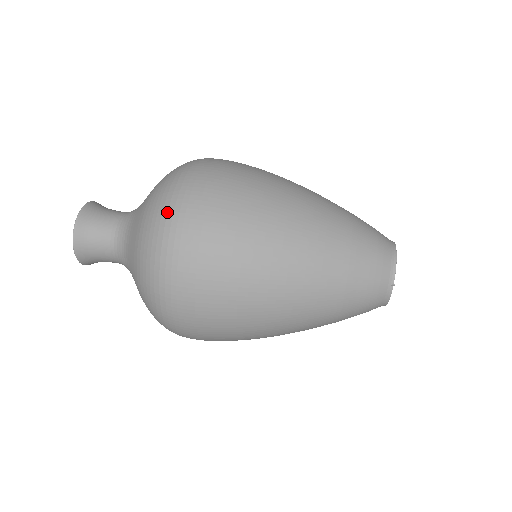
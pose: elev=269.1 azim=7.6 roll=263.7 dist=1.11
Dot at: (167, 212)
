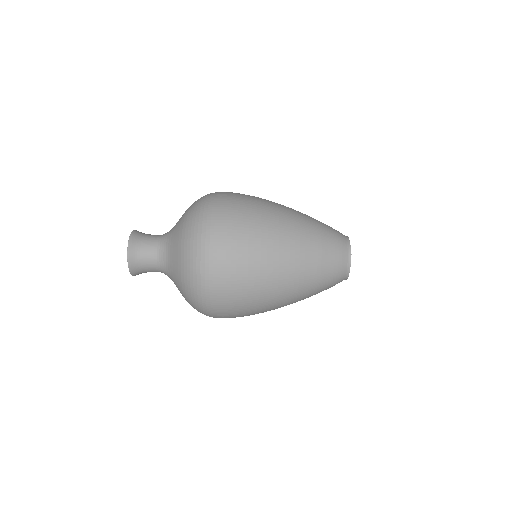
Dot at: (204, 208)
